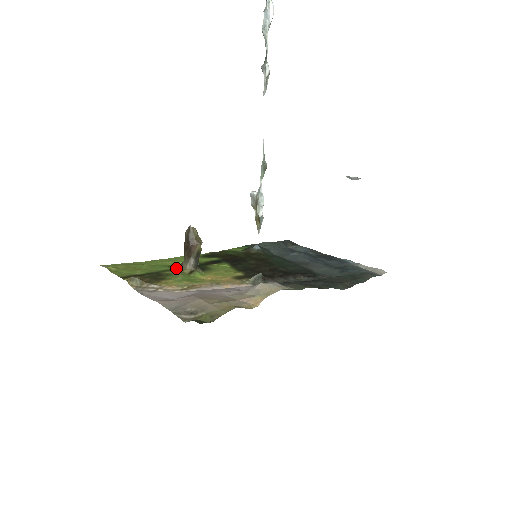
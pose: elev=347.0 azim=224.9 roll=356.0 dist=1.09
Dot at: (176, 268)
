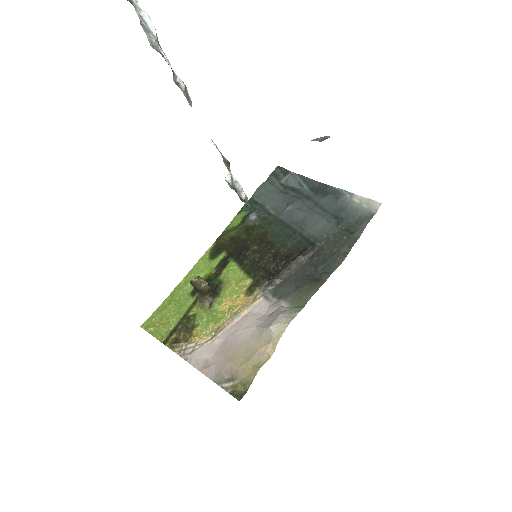
Dot at: (197, 299)
